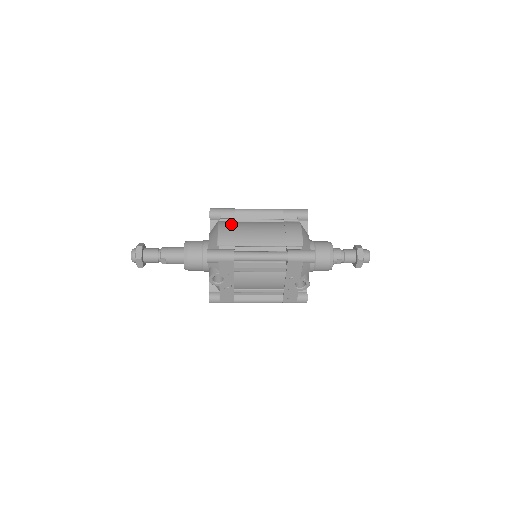
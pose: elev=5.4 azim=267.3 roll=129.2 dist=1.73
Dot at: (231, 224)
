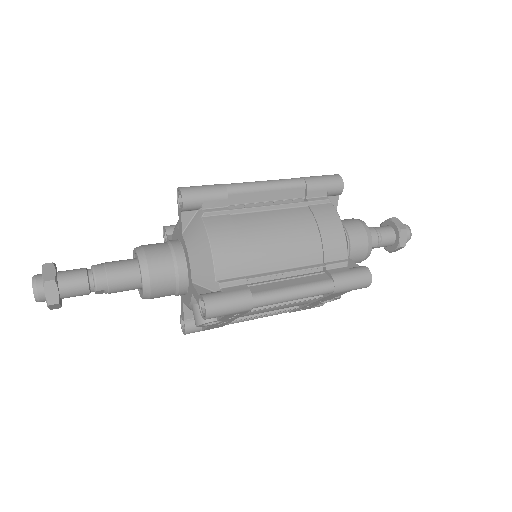
Dot at: (229, 228)
